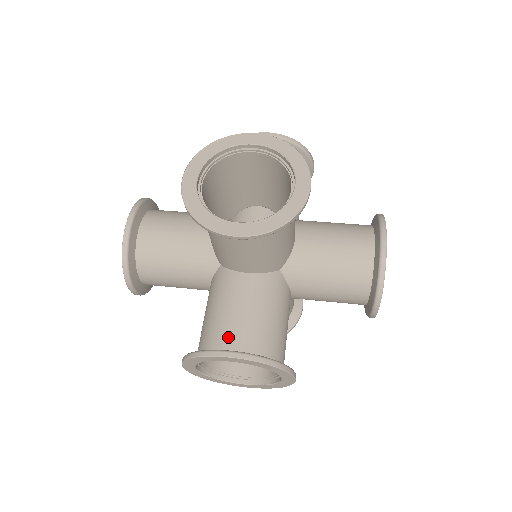
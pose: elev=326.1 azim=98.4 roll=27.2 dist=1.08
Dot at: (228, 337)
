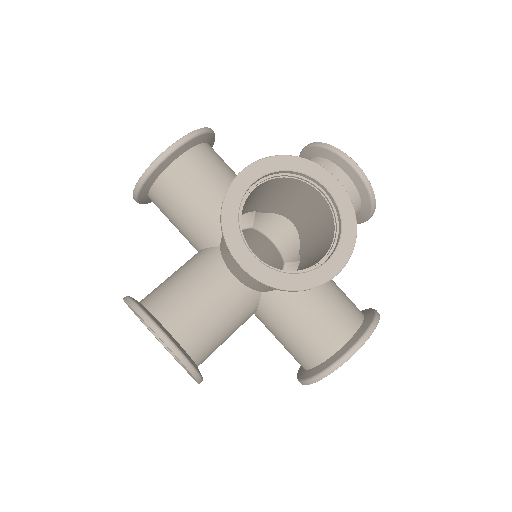
Dot at: (335, 336)
